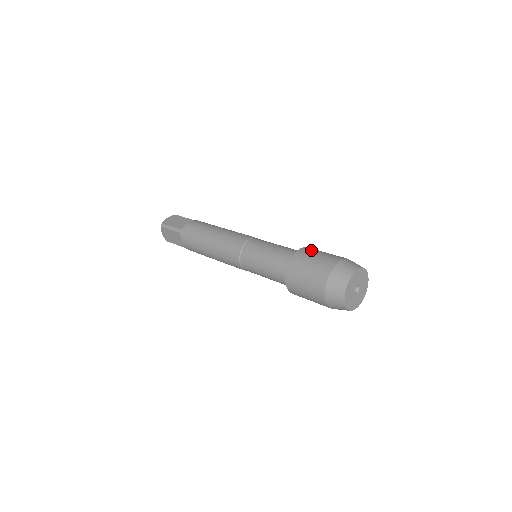
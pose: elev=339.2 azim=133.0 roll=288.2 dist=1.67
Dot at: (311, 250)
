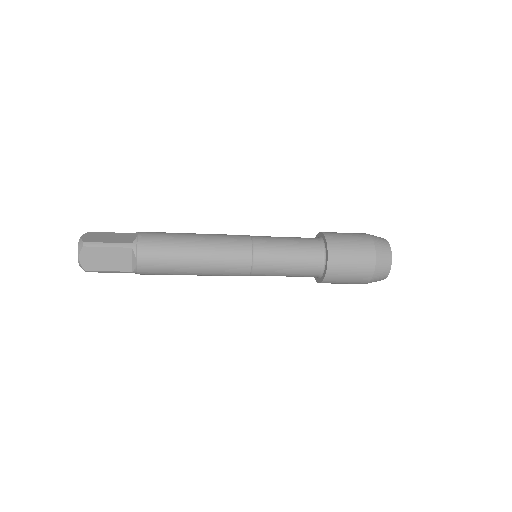
Dot at: (332, 232)
